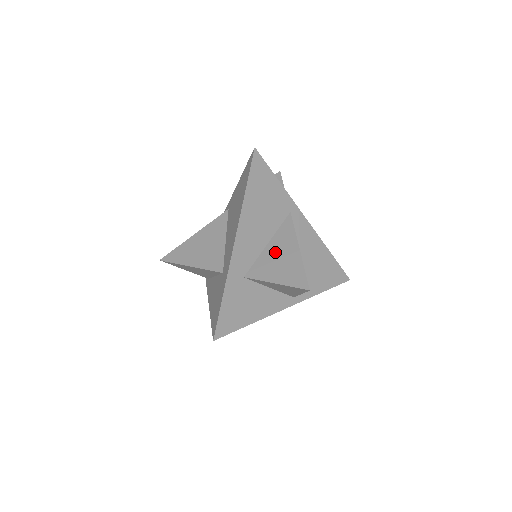
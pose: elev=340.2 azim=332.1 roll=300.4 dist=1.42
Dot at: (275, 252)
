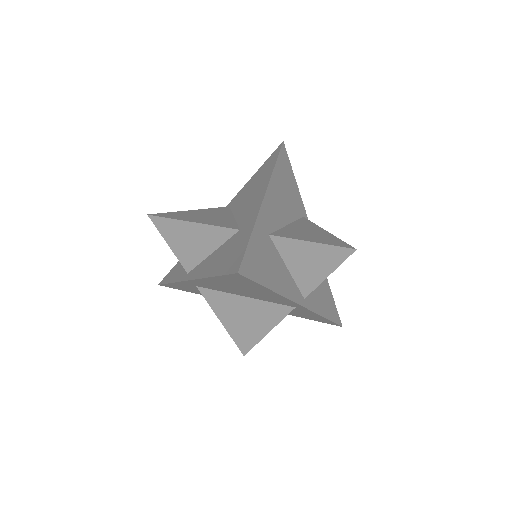
Dot at: (300, 229)
